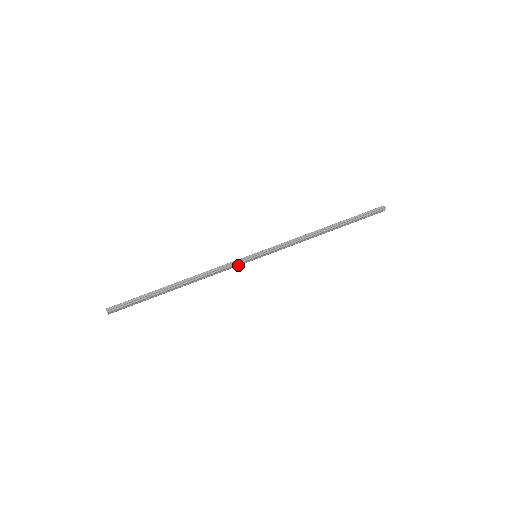
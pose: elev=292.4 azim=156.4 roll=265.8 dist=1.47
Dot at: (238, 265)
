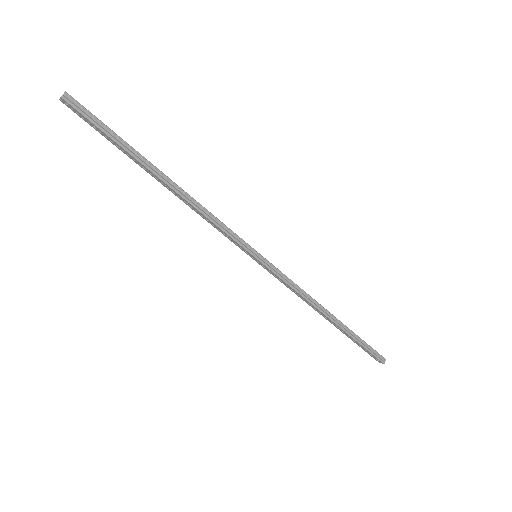
Dot at: (233, 241)
